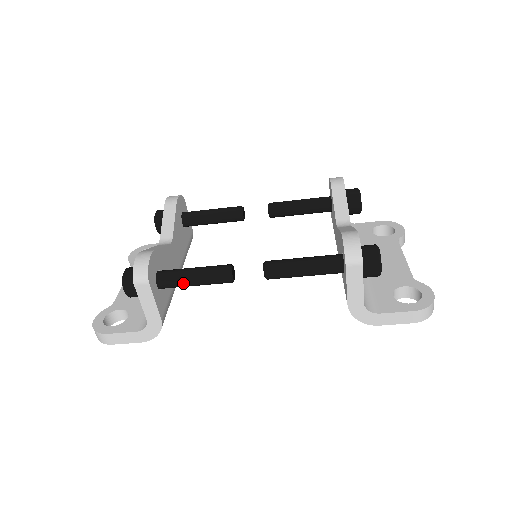
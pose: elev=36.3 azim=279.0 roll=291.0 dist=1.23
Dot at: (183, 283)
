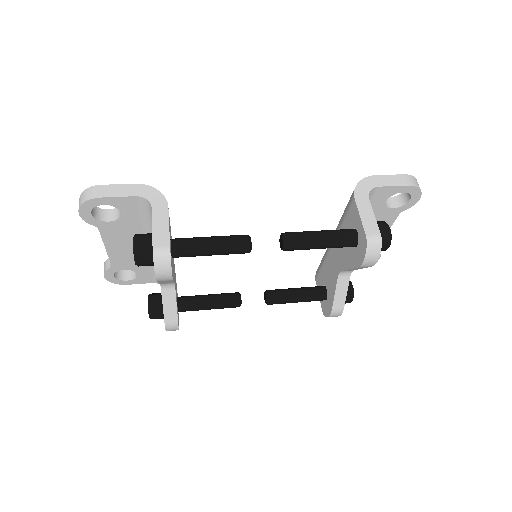
Dot at: occluded
